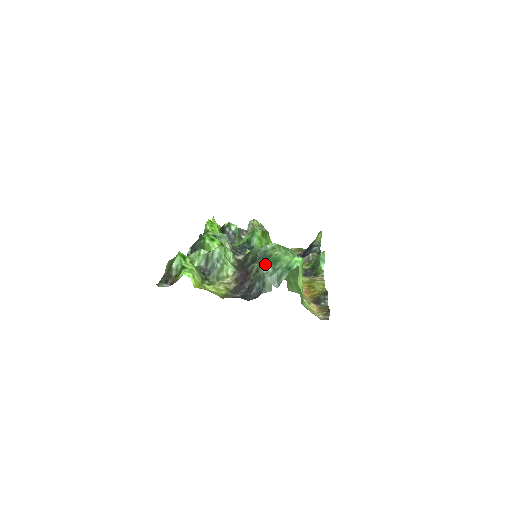
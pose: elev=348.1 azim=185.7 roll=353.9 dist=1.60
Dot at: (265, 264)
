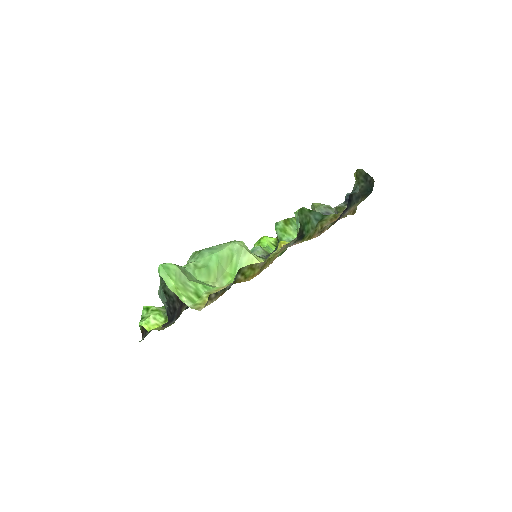
Dot at: occluded
